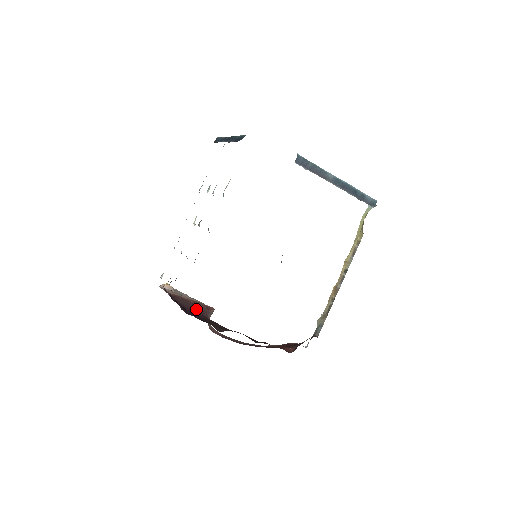
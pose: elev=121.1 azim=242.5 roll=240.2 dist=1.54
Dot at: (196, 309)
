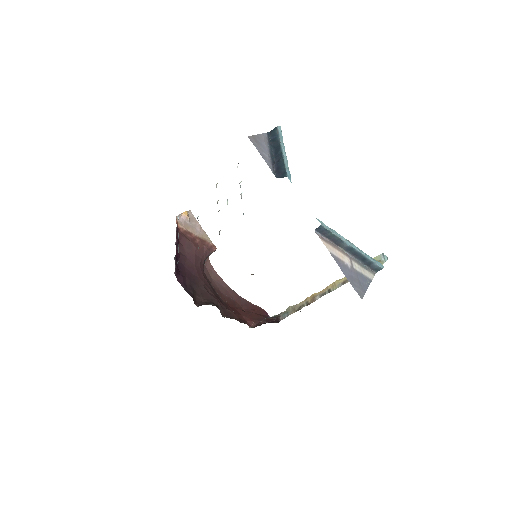
Dot at: (196, 255)
